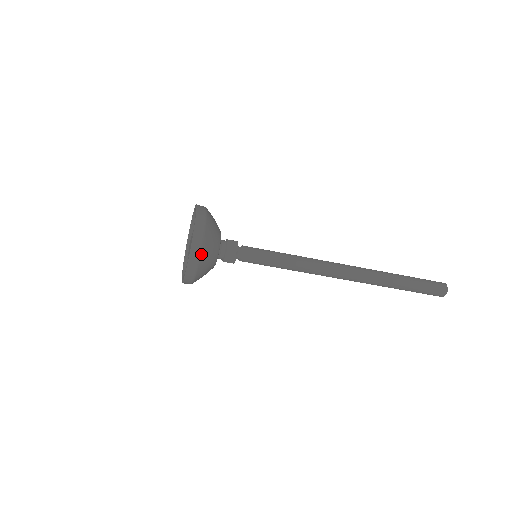
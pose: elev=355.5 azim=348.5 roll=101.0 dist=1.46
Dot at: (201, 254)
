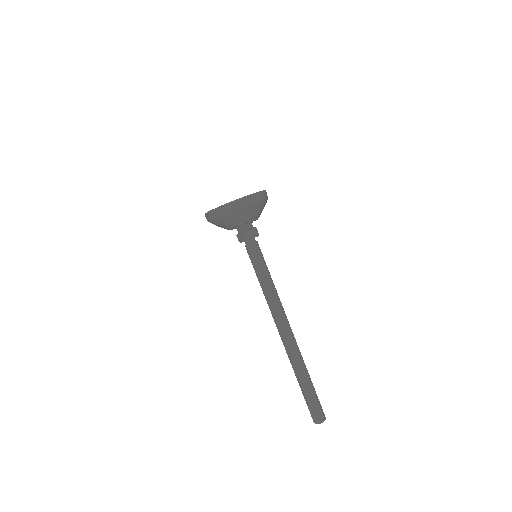
Dot at: (250, 205)
